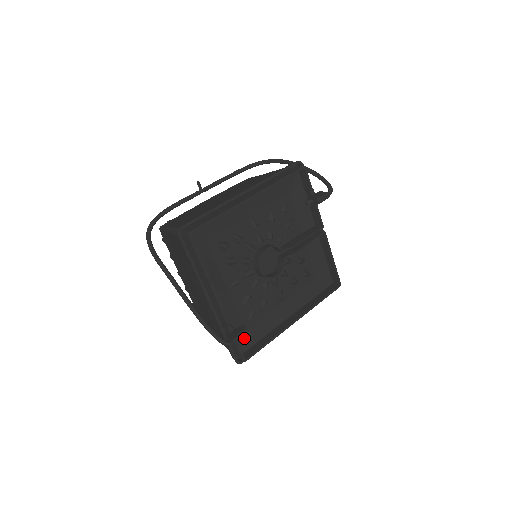
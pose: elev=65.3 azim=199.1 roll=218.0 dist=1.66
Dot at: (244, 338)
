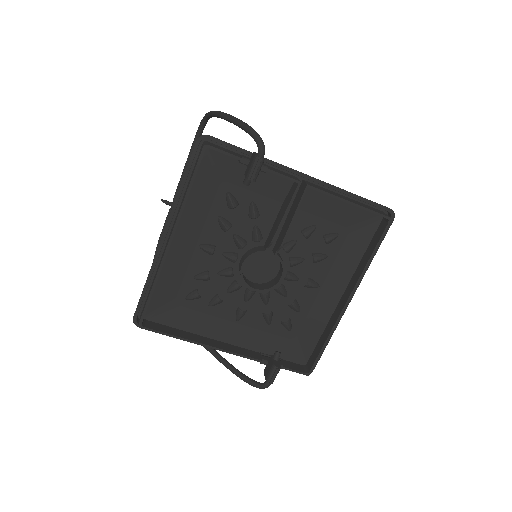
Dot at: (298, 348)
